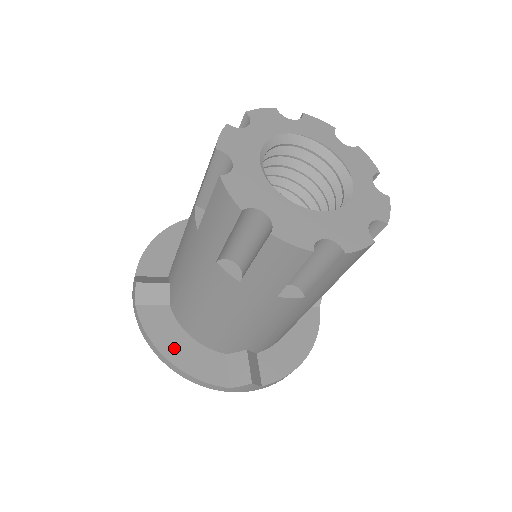
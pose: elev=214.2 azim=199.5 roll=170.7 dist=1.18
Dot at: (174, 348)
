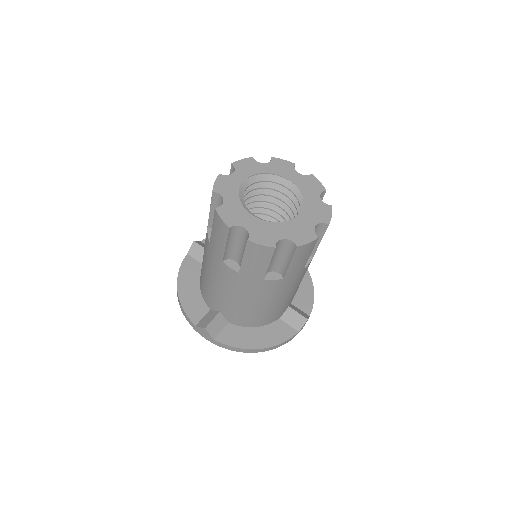
Dot at: (255, 341)
